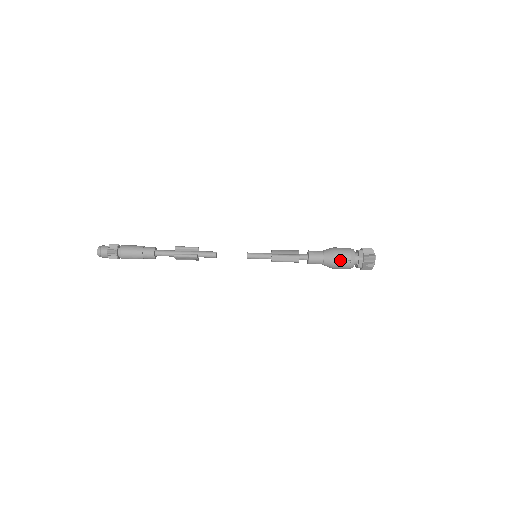
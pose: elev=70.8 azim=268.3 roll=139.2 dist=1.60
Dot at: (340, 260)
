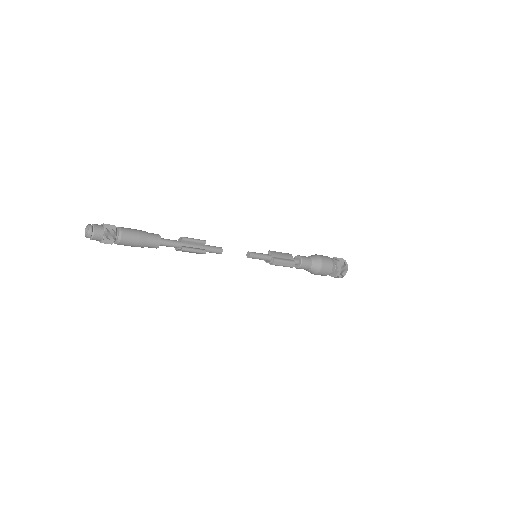
Dot at: (324, 270)
